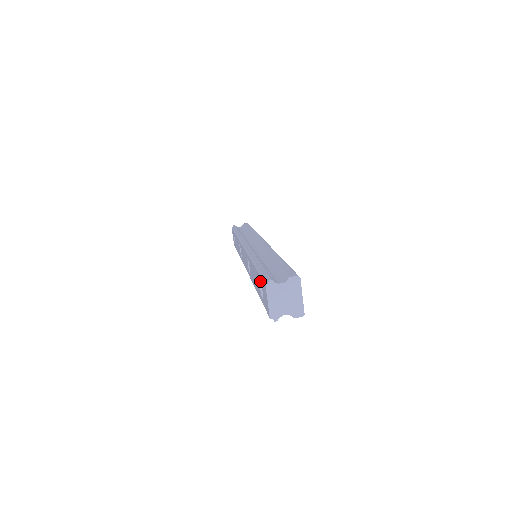
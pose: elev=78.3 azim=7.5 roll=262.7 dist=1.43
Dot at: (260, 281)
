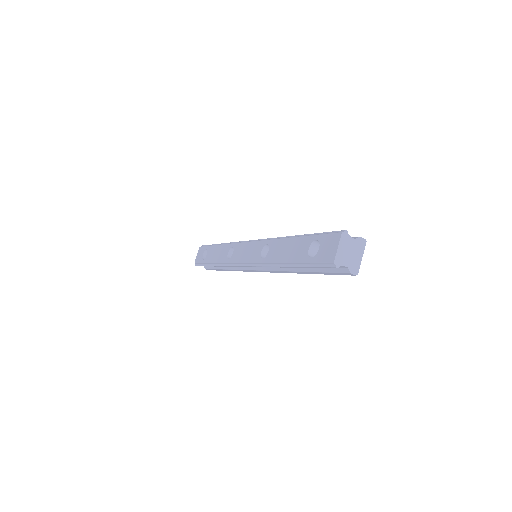
Dot at: (318, 240)
